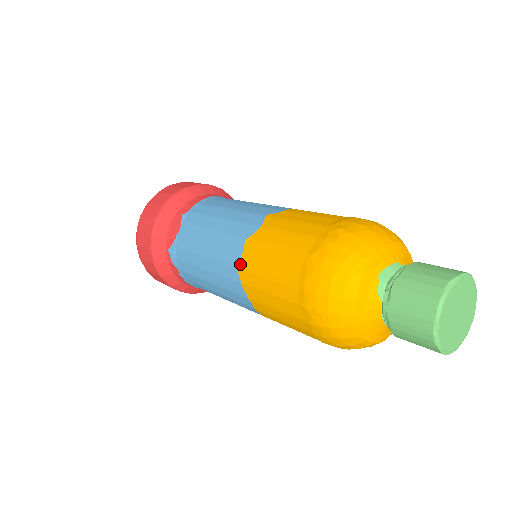
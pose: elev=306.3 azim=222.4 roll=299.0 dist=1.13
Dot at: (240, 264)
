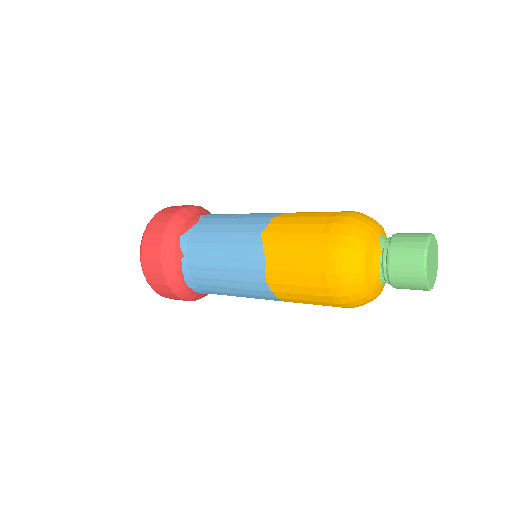
Dot at: (265, 231)
